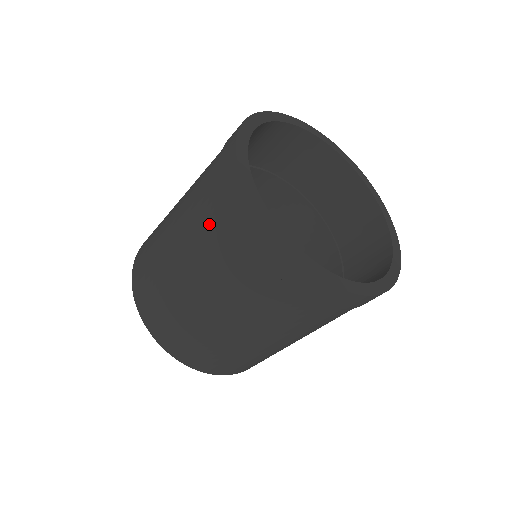
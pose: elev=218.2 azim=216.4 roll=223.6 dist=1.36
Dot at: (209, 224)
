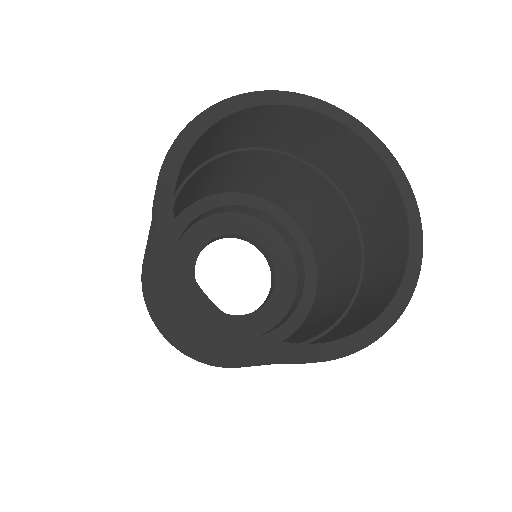
Dot at: occluded
